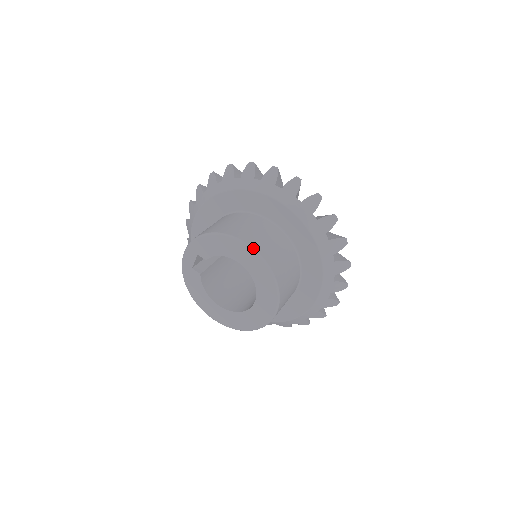
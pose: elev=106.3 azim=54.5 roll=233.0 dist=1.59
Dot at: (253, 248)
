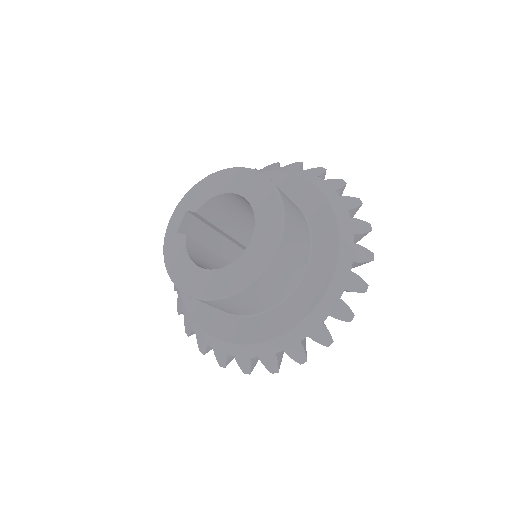
Dot at: (252, 169)
